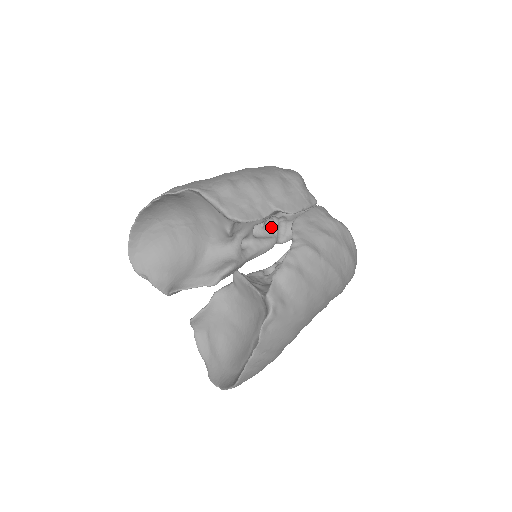
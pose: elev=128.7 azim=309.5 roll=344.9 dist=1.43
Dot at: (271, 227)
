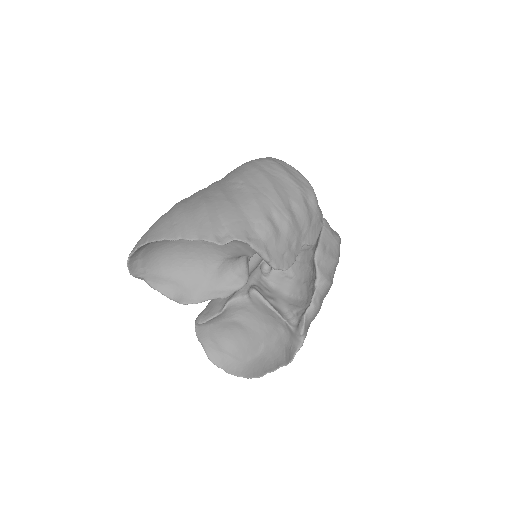
Dot at: occluded
